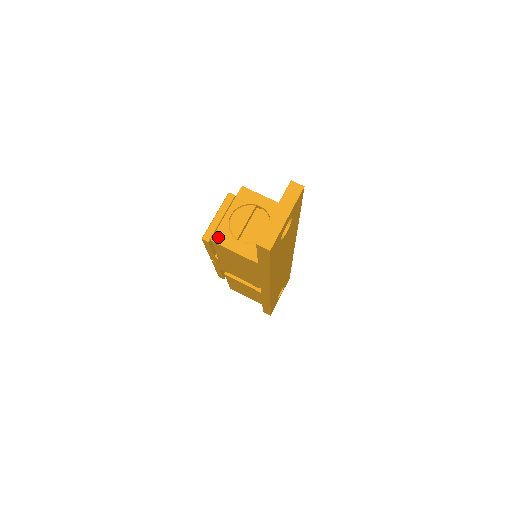
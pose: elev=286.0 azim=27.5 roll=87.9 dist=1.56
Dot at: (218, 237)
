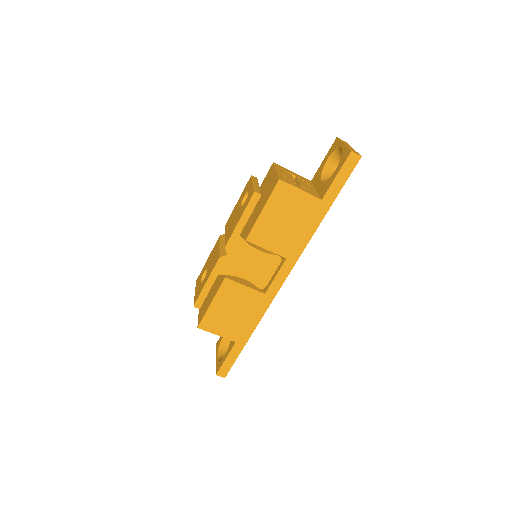
Dot at: (283, 179)
